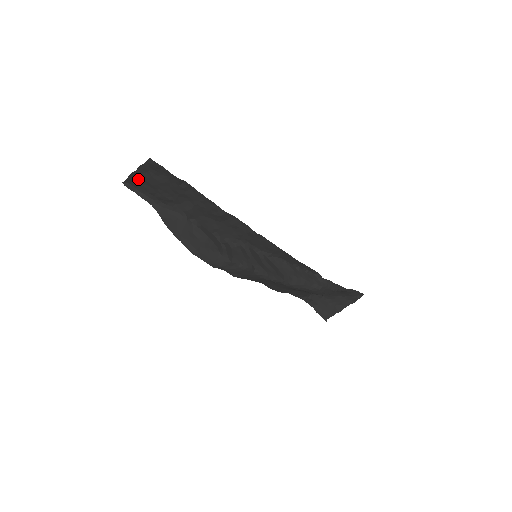
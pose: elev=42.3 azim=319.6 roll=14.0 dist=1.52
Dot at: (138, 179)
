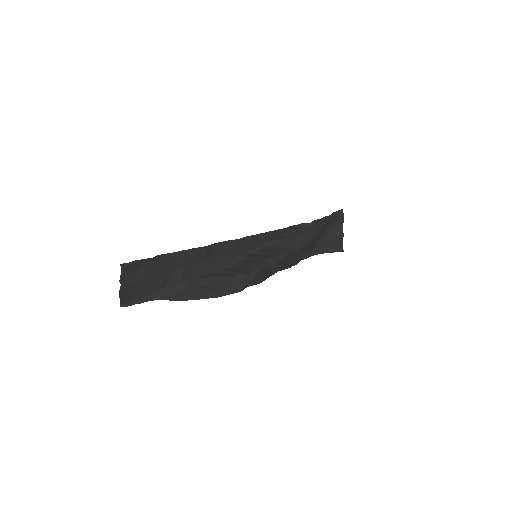
Dot at: (128, 291)
